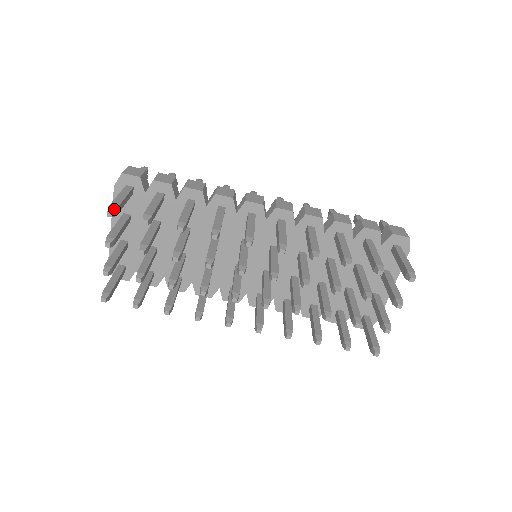
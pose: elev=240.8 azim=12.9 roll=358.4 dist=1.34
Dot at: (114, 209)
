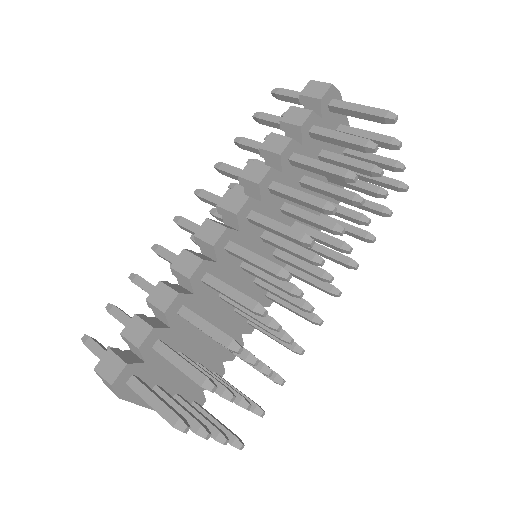
Dot at: (181, 422)
